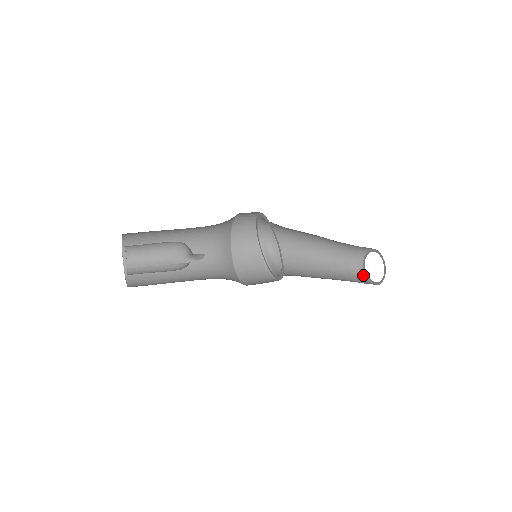
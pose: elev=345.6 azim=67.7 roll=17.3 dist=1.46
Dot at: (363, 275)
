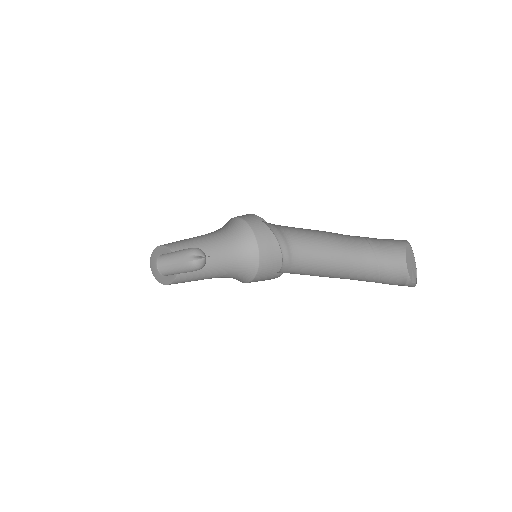
Dot at: occluded
